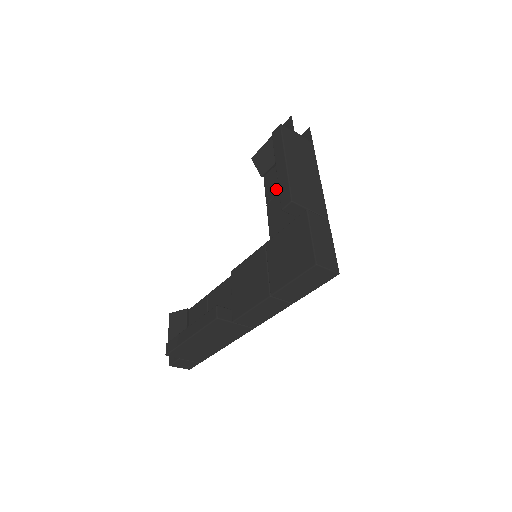
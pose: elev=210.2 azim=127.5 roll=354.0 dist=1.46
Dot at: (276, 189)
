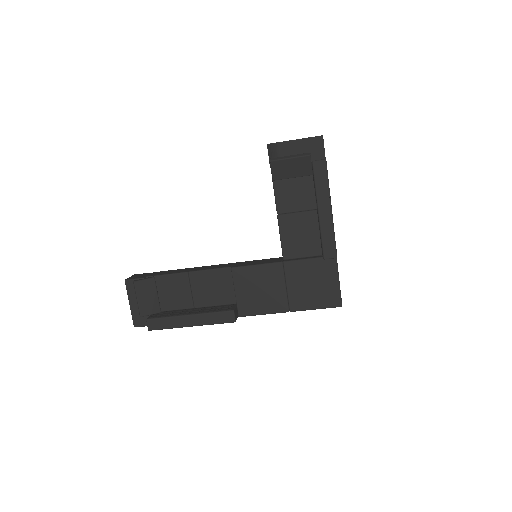
Dot at: (293, 206)
